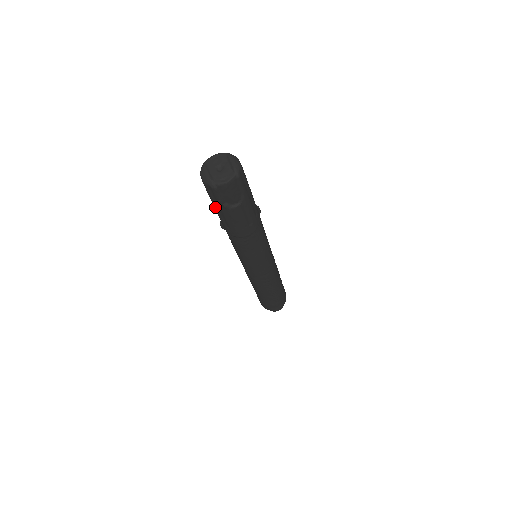
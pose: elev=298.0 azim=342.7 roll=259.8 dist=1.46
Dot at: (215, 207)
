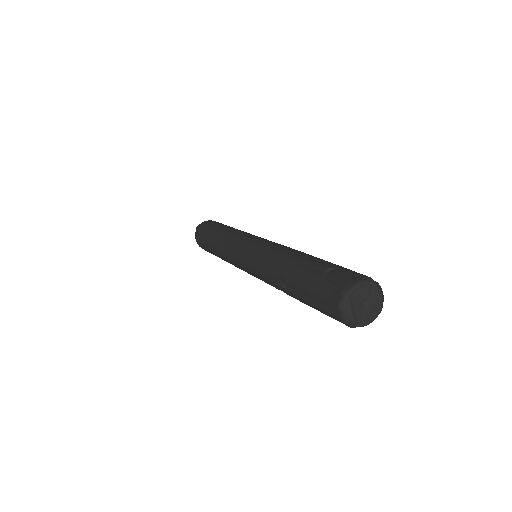
Dot at: (313, 306)
